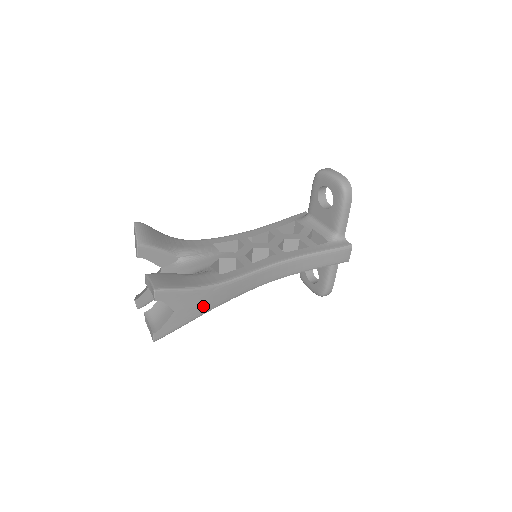
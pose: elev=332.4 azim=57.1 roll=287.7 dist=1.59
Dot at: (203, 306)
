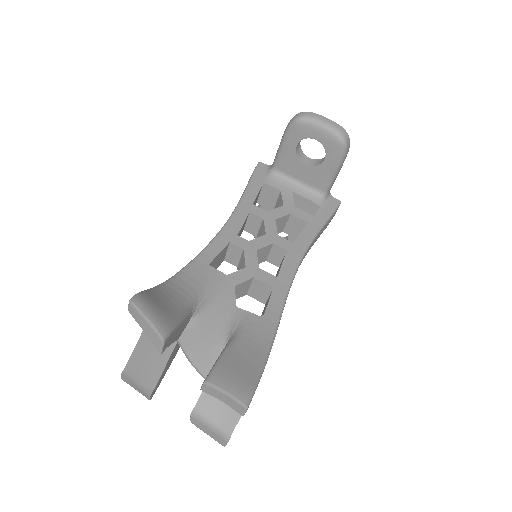
Dot at: occluded
